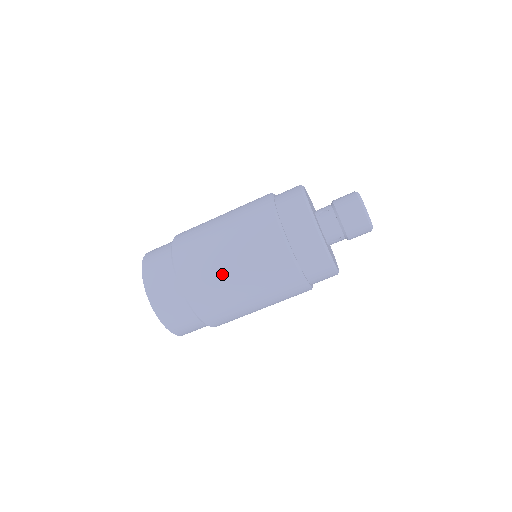
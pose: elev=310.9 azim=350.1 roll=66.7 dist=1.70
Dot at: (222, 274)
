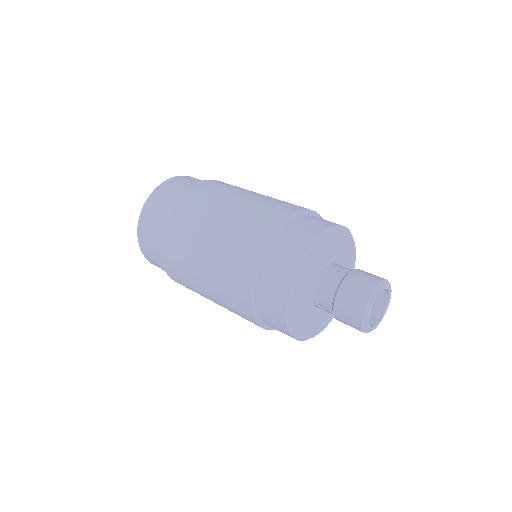
Dot at: (194, 244)
